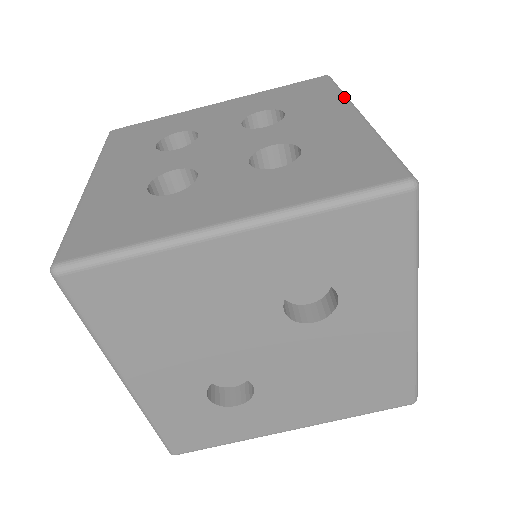
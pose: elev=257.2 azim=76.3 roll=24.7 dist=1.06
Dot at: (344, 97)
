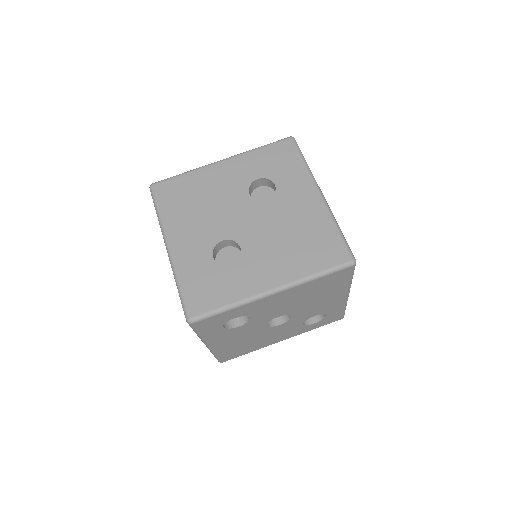
Dot at: occluded
